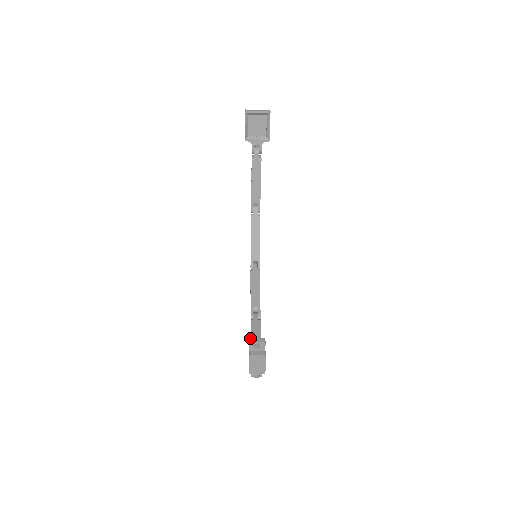
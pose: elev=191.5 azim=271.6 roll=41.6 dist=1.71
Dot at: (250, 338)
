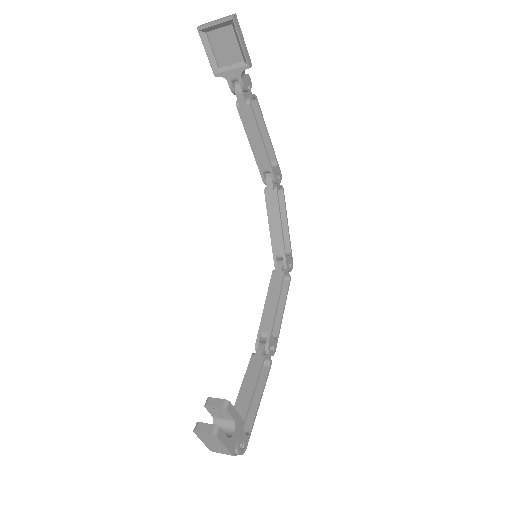
Dot at: (207, 398)
